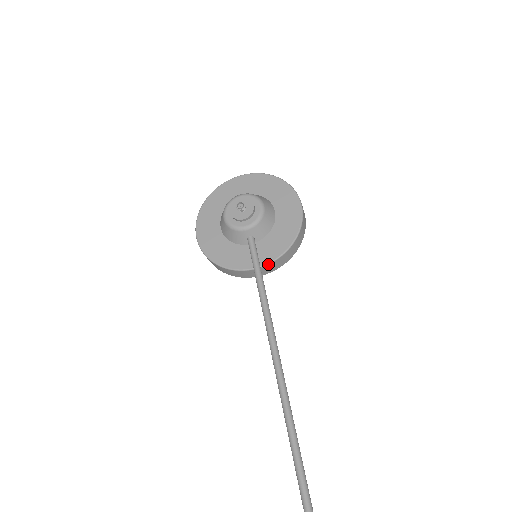
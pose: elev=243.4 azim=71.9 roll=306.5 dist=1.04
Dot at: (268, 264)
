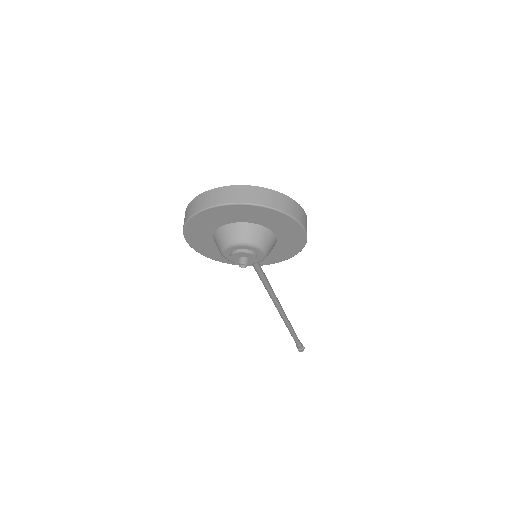
Dot at: (269, 264)
